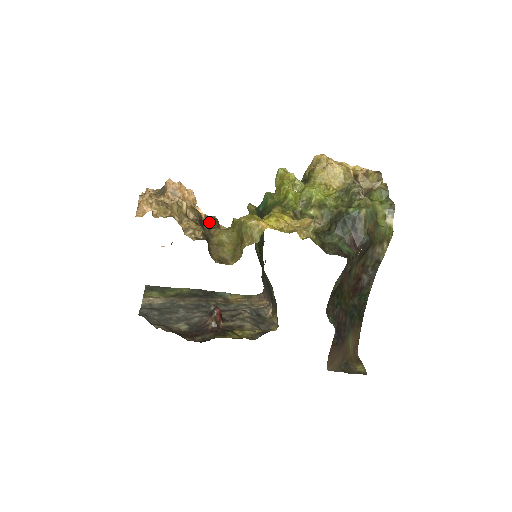
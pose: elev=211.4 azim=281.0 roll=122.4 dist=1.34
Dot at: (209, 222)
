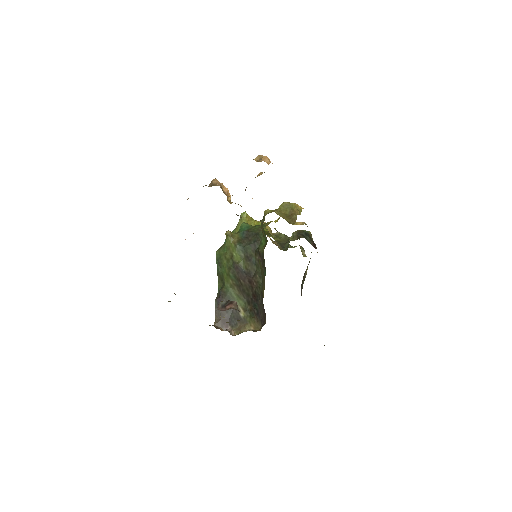
Dot at: occluded
